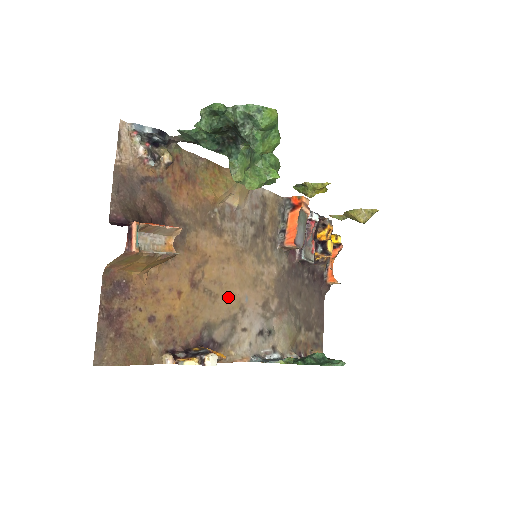
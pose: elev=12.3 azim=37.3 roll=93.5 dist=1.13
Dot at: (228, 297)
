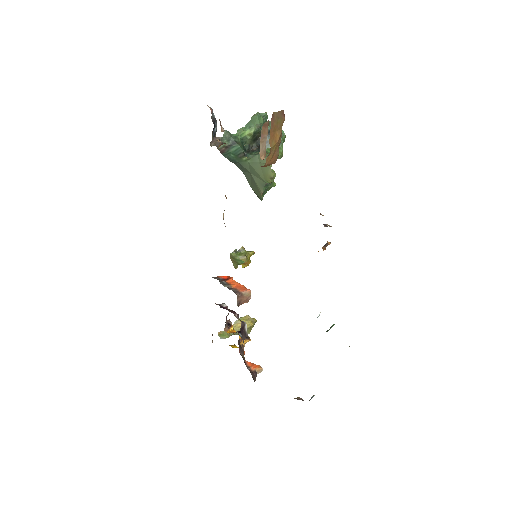
Dot at: occluded
